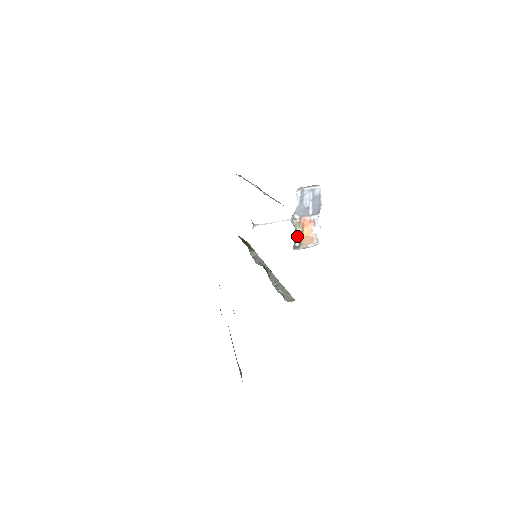
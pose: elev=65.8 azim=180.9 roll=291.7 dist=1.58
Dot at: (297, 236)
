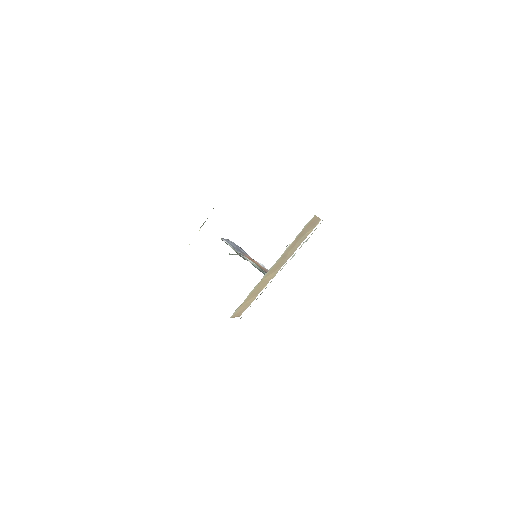
Dot at: (257, 265)
